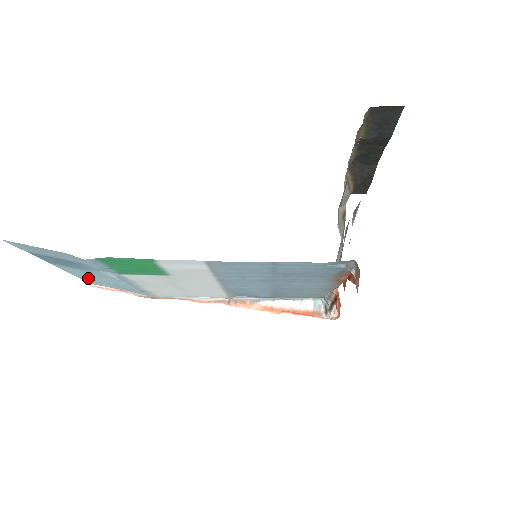
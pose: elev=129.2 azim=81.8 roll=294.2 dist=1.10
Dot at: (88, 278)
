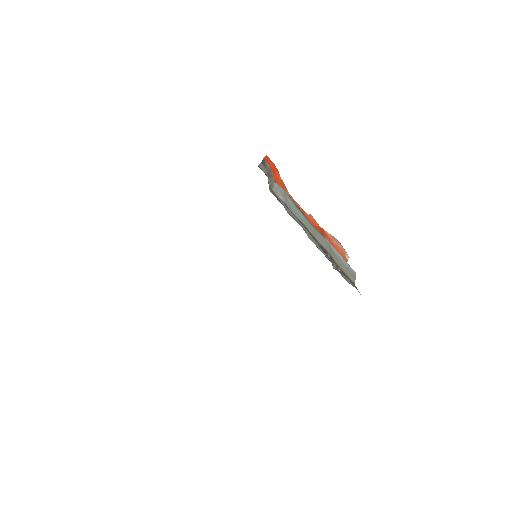
Dot at: occluded
